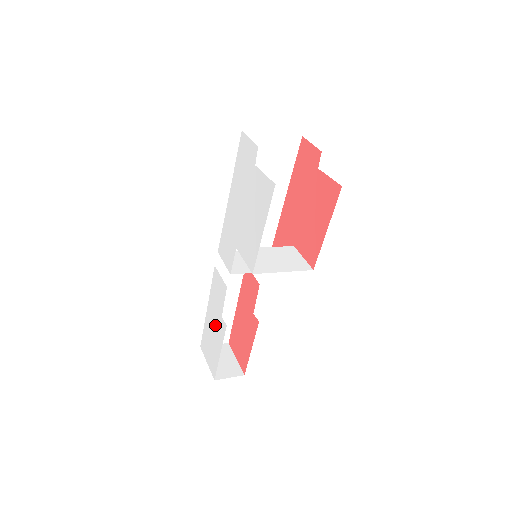
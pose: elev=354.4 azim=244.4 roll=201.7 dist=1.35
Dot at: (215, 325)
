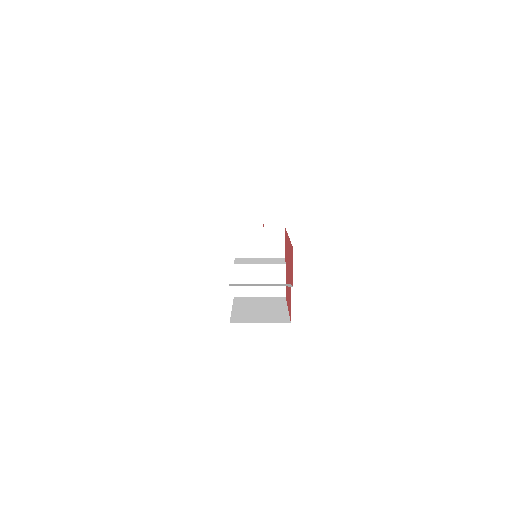
Dot at: occluded
